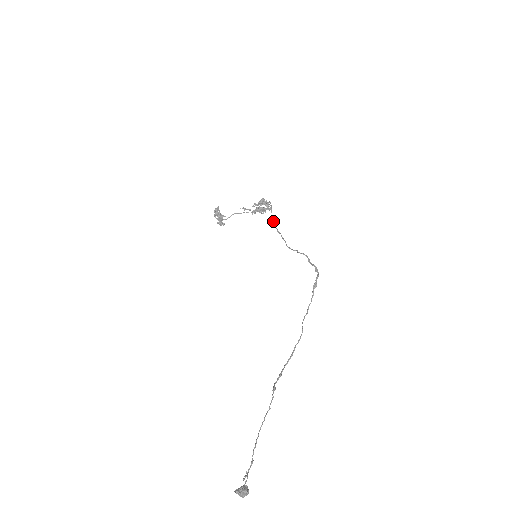
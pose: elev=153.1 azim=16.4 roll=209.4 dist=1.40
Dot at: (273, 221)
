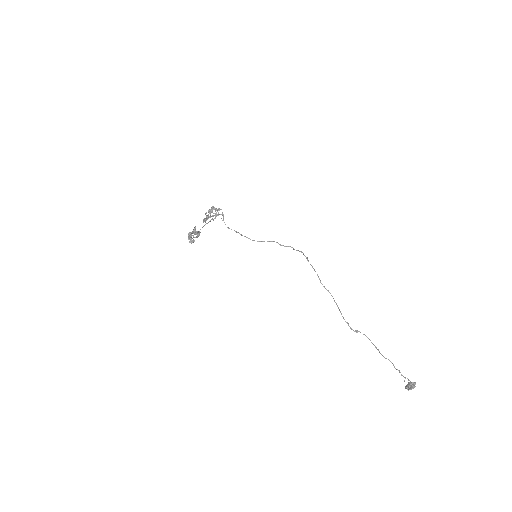
Dot at: (225, 224)
